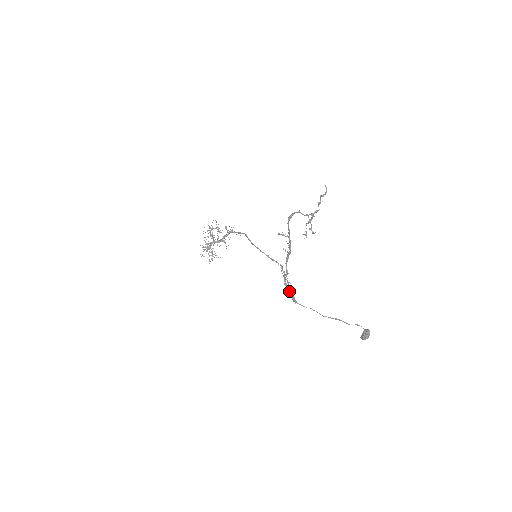
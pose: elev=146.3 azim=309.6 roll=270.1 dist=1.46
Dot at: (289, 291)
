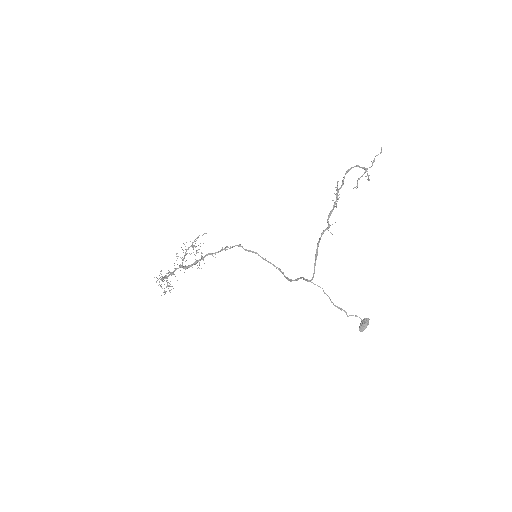
Dot at: (297, 278)
